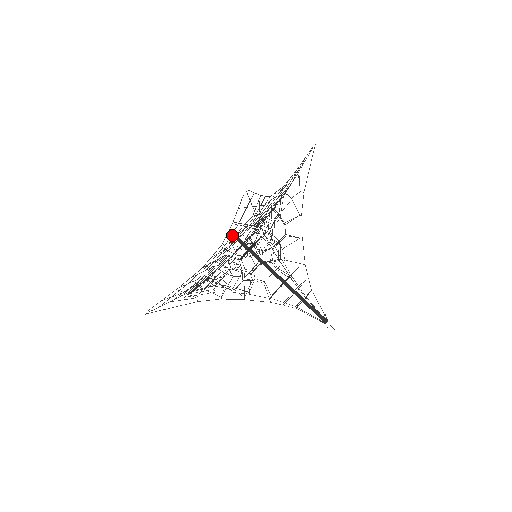
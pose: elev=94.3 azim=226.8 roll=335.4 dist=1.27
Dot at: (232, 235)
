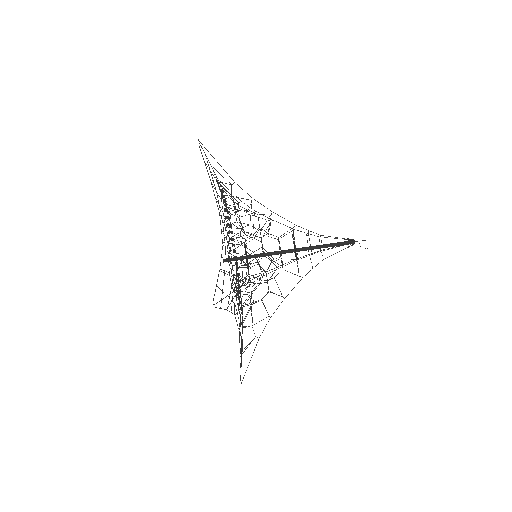
Dot at: (223, 261)
